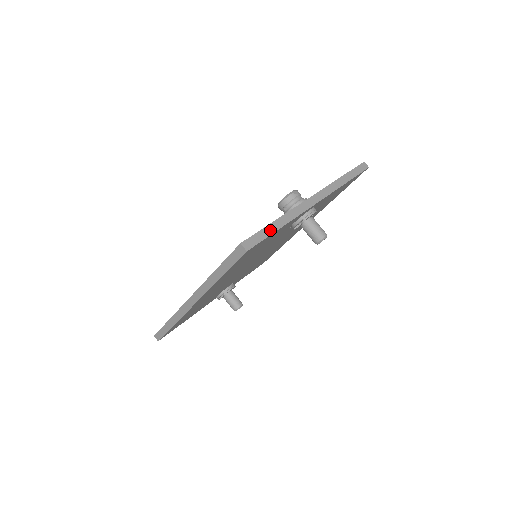
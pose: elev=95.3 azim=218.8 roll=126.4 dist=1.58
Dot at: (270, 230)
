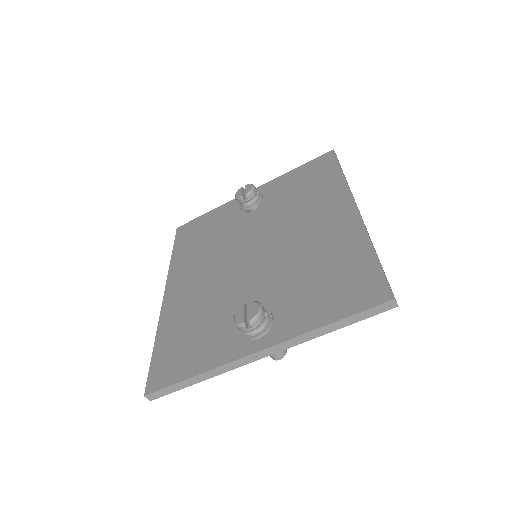
Dot at: (183, 385)
